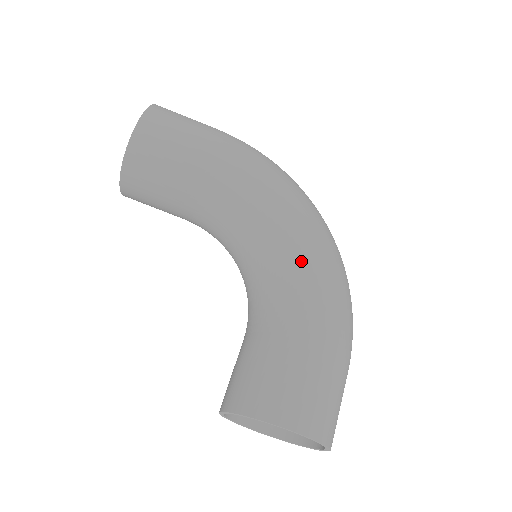
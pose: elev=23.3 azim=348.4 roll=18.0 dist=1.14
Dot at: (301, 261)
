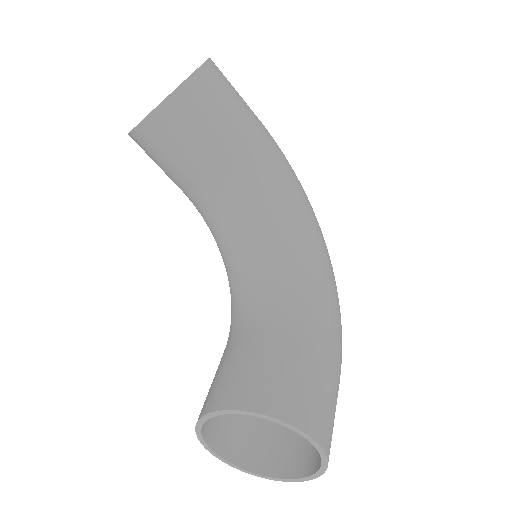
Dot at: (320, 273)
